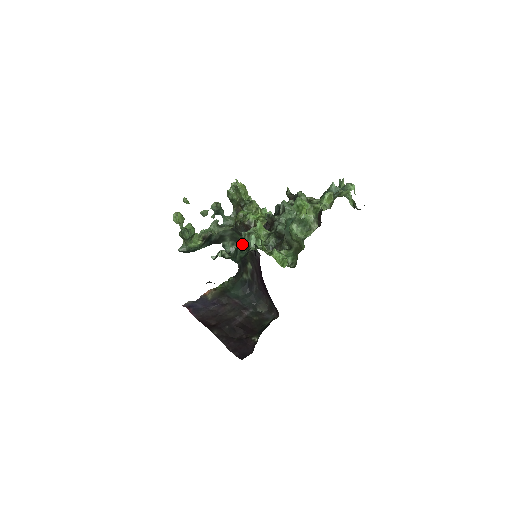
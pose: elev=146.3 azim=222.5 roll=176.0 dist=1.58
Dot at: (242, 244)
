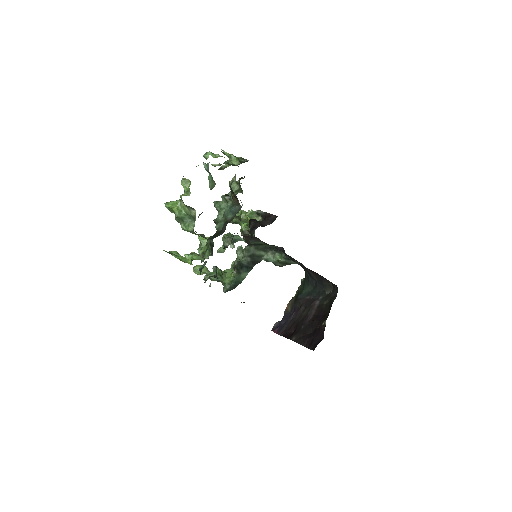
Dot at: (205, 262)
